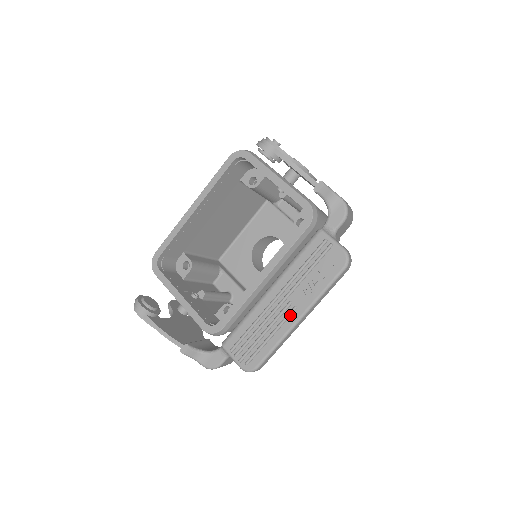
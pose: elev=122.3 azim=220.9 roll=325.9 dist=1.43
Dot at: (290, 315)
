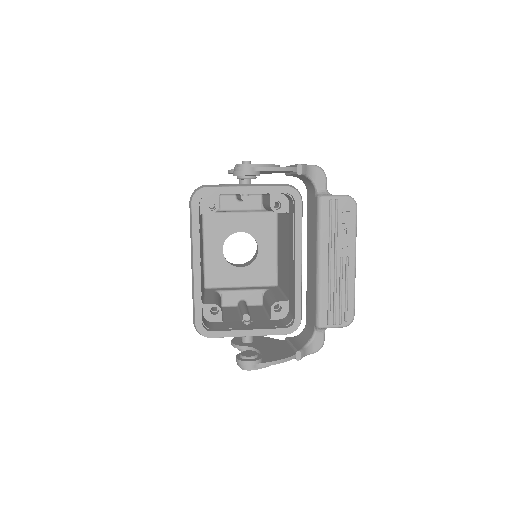
Dot at: (348, 266)
